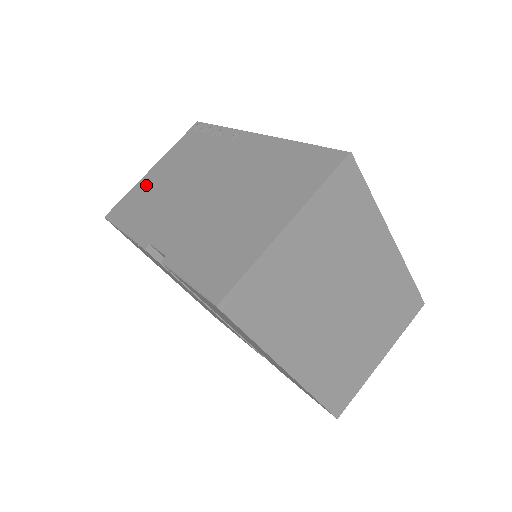
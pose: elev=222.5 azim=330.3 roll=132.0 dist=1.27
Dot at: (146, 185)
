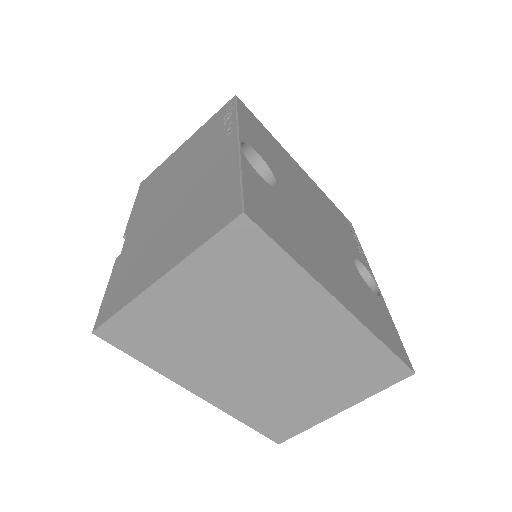
Dot at: (170, 162)
